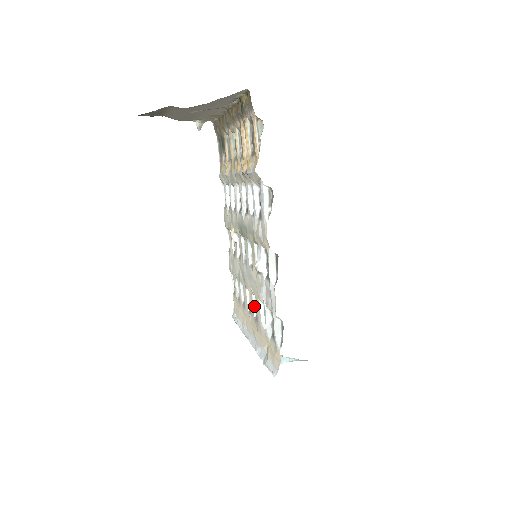
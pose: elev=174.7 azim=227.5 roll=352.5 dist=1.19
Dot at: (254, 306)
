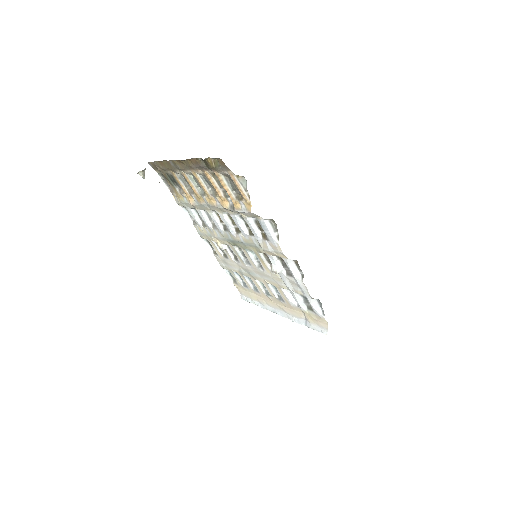
Dot at: (273, 291)
